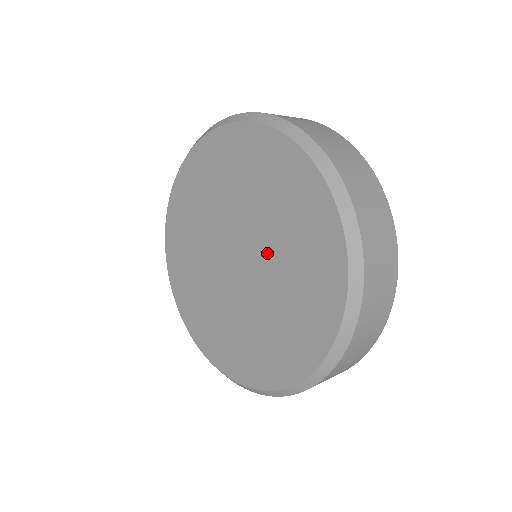
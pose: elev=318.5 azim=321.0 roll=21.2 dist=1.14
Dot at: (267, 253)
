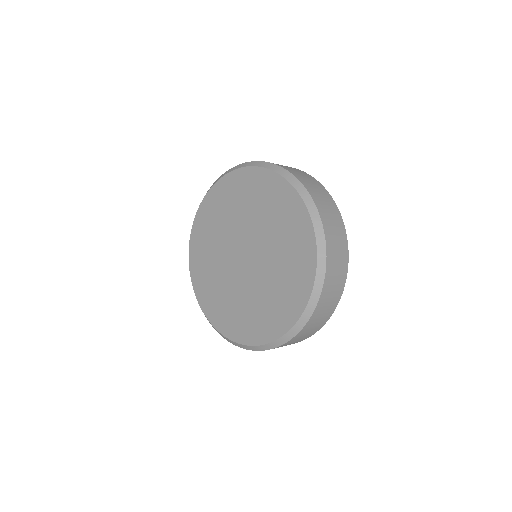
Dot at: (263, 241)
